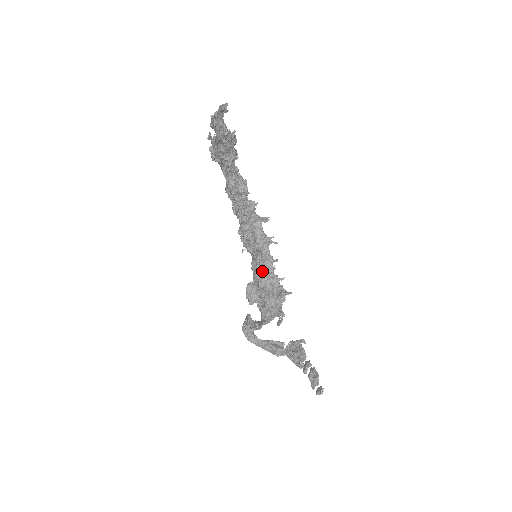
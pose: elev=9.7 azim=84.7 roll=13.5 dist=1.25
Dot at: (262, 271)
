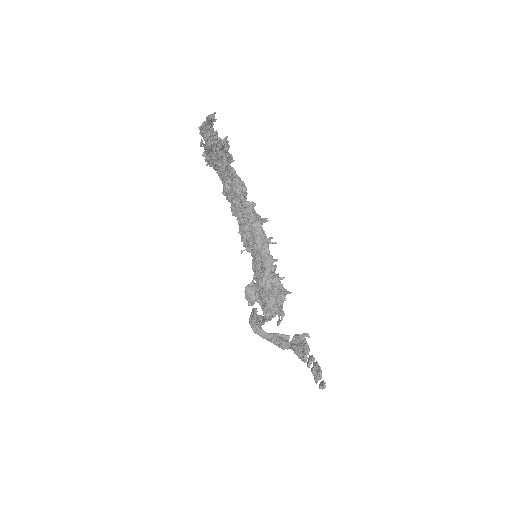
Dot at: (261, 272)
